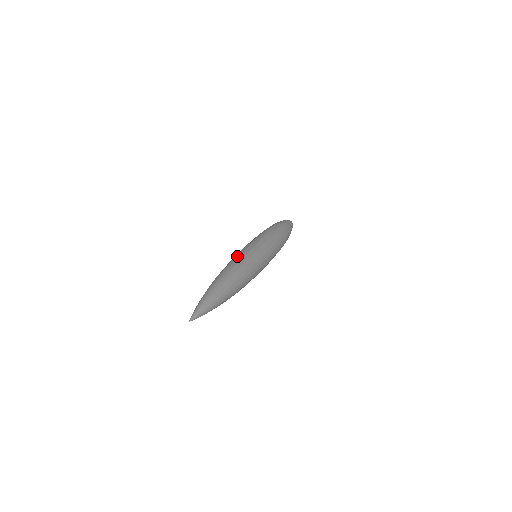
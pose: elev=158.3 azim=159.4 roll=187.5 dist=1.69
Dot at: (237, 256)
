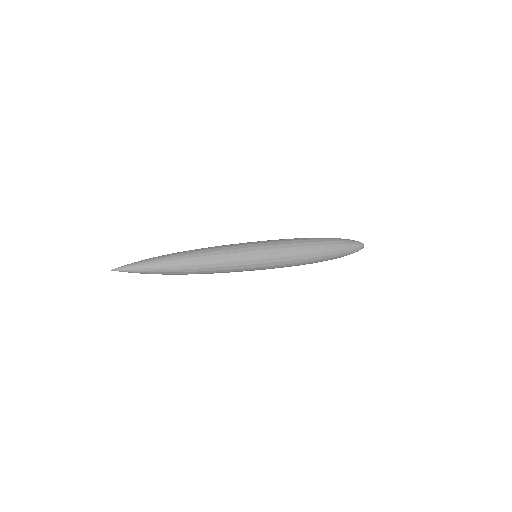
Dot at: (220, 246)
